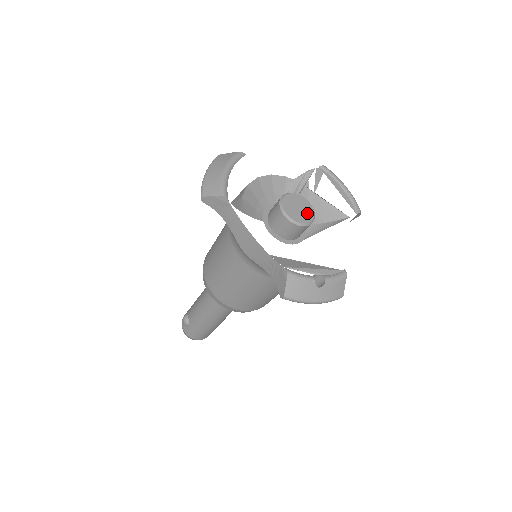
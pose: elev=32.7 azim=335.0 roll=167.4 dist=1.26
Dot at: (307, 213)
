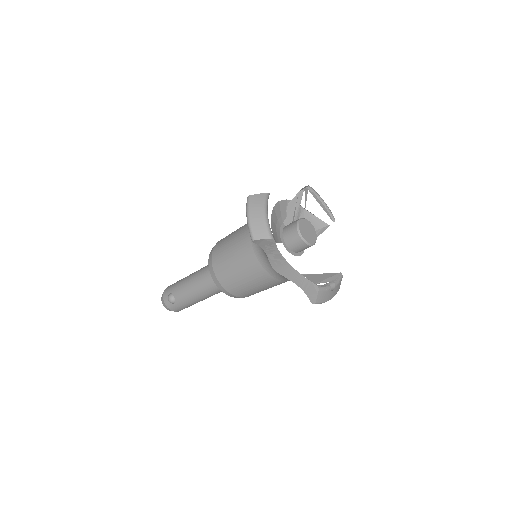
Dot at: (313, 234)
